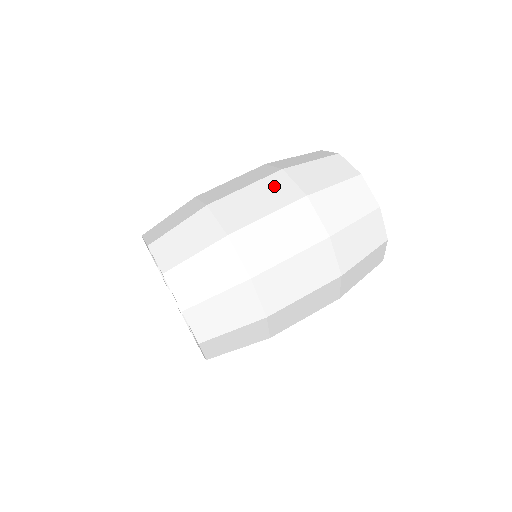
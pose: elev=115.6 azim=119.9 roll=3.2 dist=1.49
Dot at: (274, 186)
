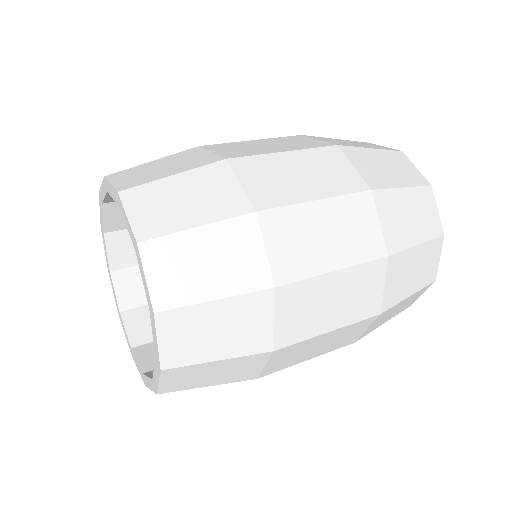
Dot at: (292, 140)
